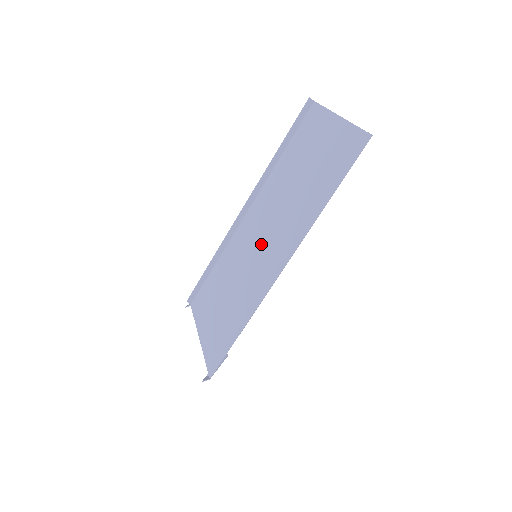
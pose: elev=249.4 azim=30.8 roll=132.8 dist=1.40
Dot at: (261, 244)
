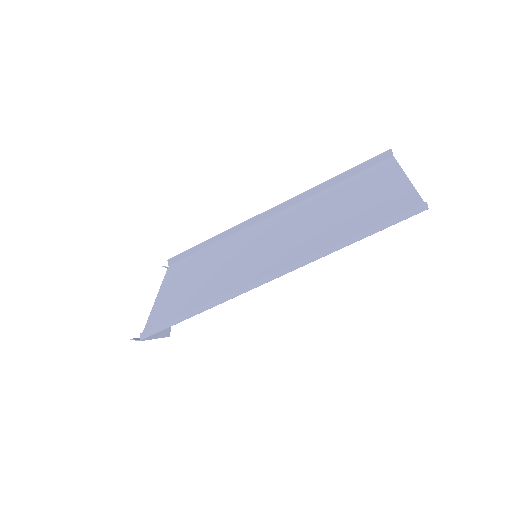
Dot at: (268, 248)
